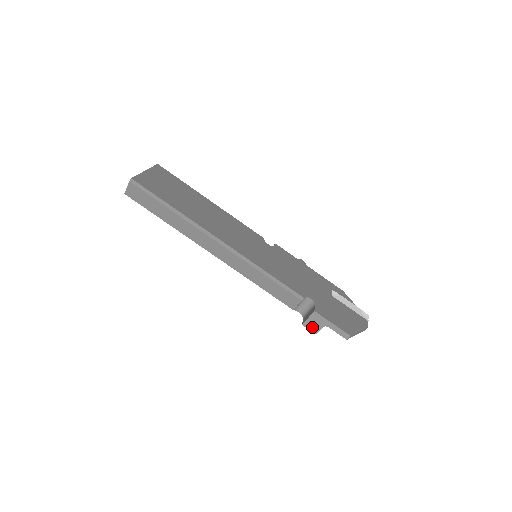
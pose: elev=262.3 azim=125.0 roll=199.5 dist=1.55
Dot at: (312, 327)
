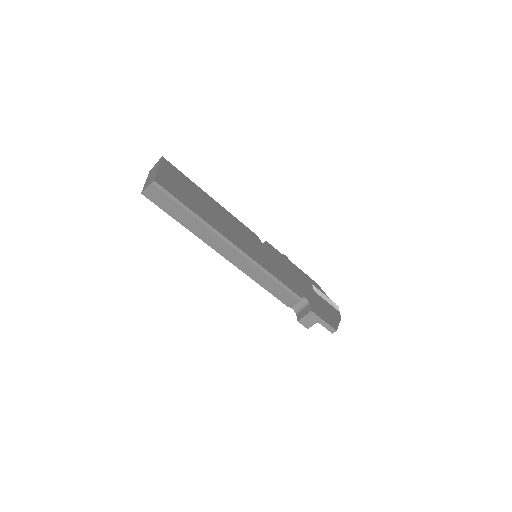
Dot at: (306, 323)
